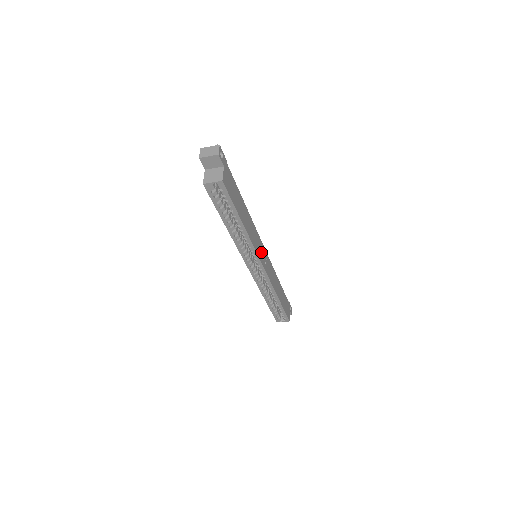
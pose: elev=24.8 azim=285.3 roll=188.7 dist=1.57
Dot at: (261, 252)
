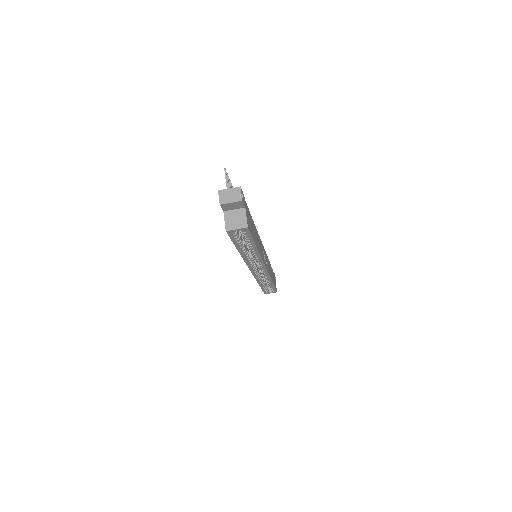
Dot at: occluded
